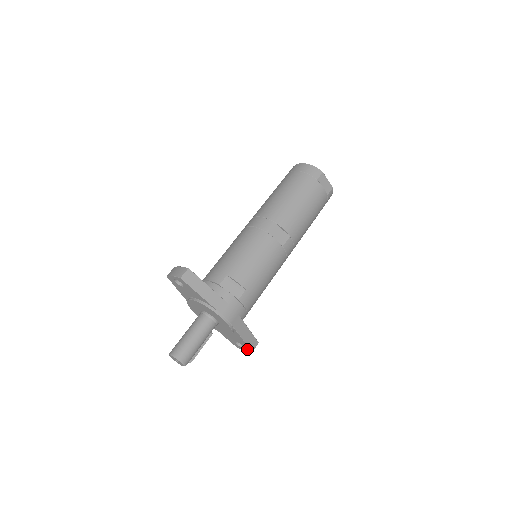
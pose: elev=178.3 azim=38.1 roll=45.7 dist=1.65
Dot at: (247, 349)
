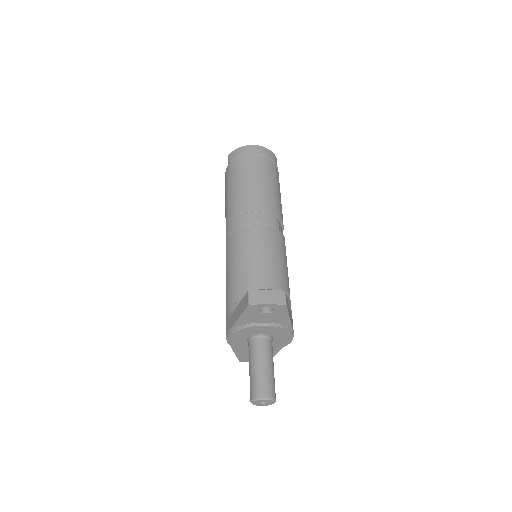
Dot at: occluded
